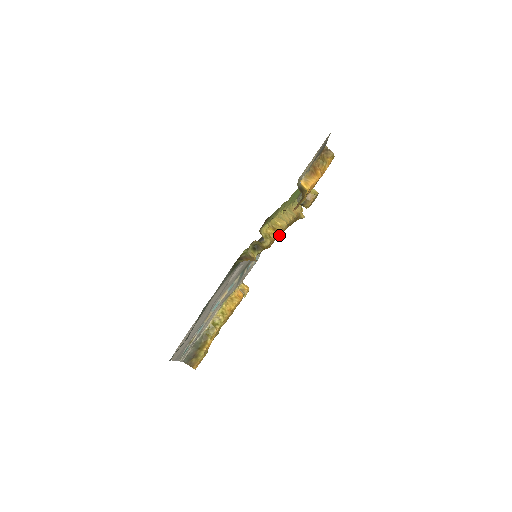
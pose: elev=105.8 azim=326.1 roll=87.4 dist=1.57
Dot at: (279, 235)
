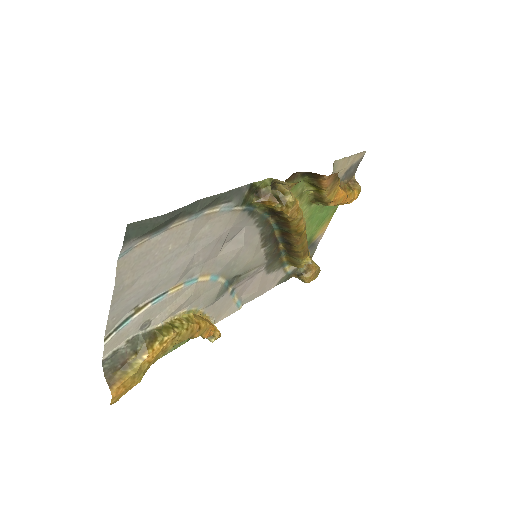
Dot at: (297, 223)
